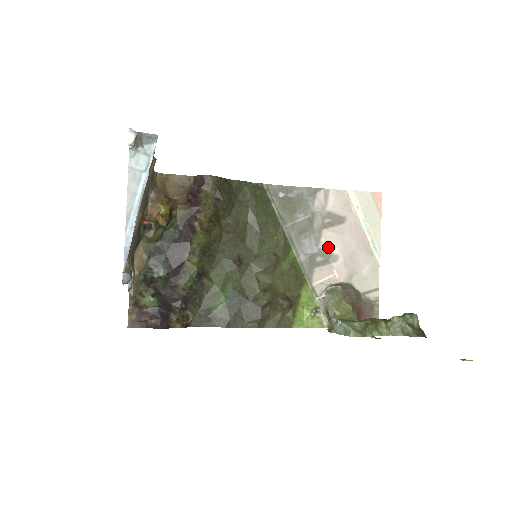
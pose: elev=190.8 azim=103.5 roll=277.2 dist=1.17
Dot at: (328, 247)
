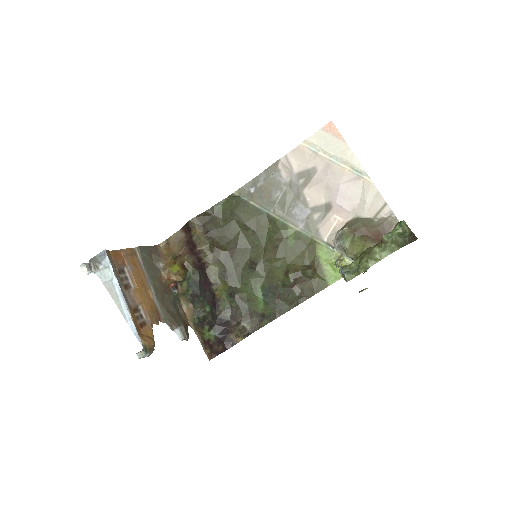
Dot at: (317, 202)
